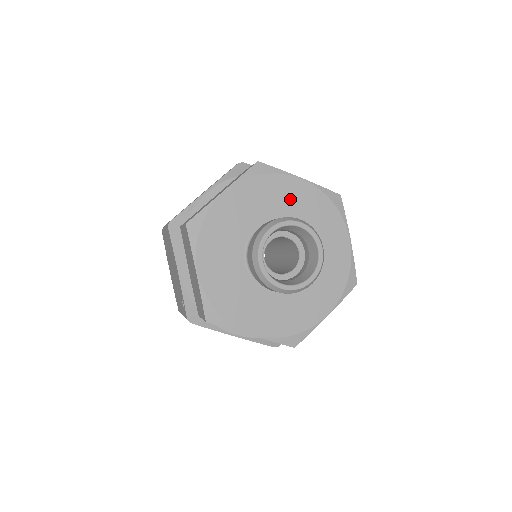
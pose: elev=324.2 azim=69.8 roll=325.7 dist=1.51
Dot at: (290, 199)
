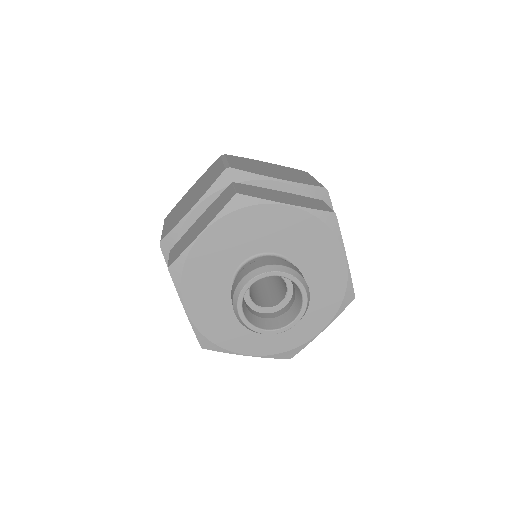
Dot at: (276, 229)
